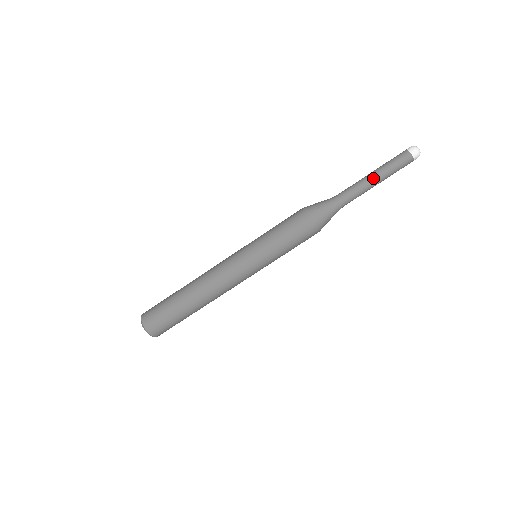
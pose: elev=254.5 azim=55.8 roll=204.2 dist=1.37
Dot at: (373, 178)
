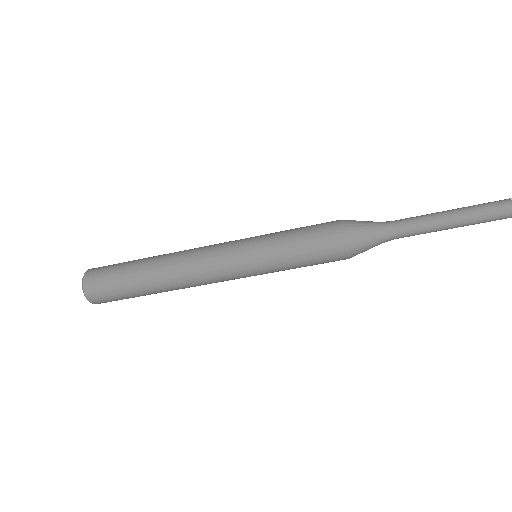
Dot at: occluded
